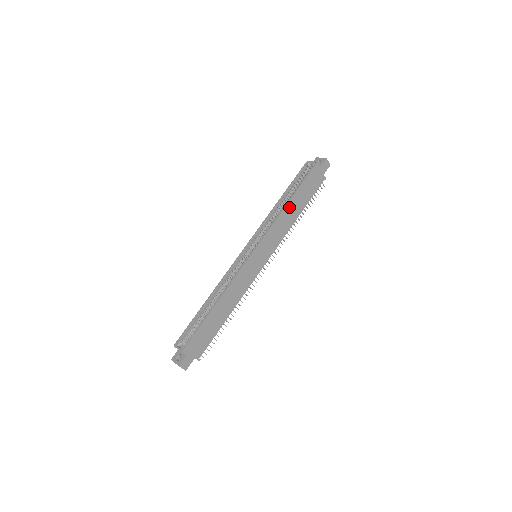
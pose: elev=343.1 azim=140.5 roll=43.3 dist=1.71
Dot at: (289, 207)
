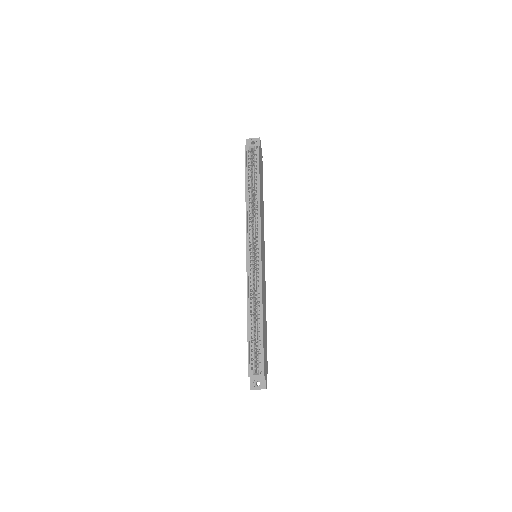
Dot at: (260, 198)
